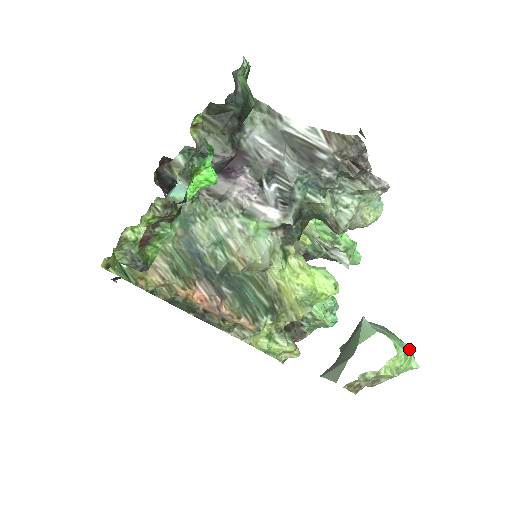
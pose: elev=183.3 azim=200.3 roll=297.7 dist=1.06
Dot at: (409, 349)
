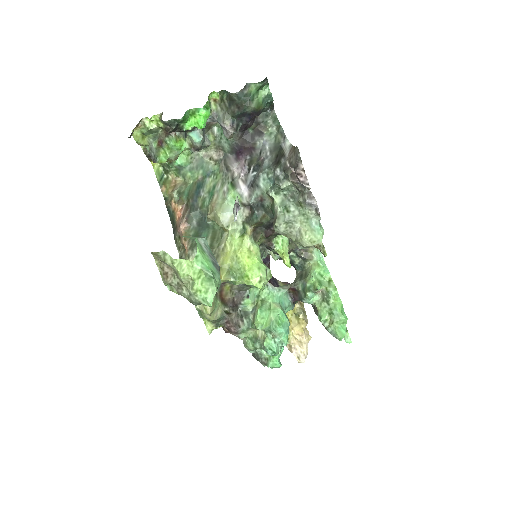
Dot at: (208, 274)
